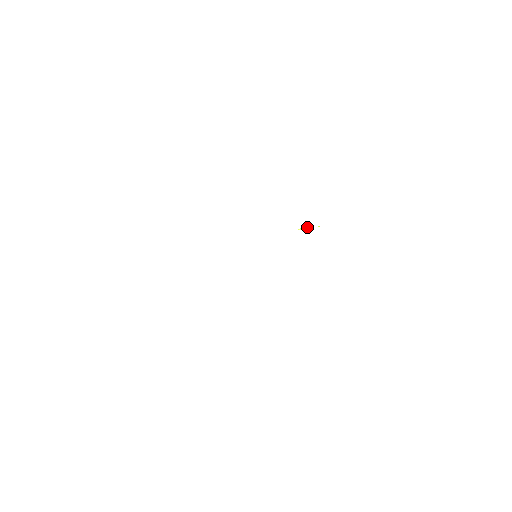
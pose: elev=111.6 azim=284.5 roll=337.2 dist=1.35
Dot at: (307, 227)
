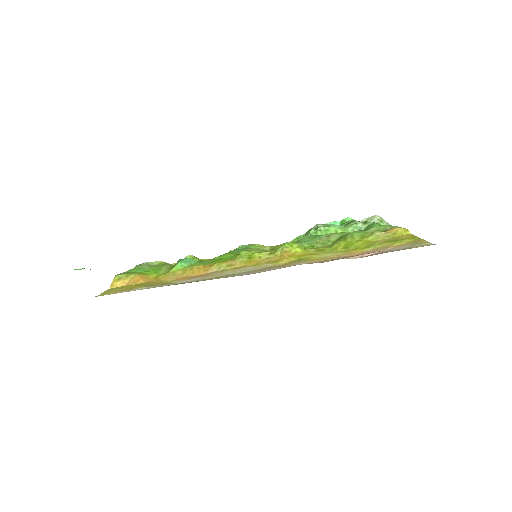
Dot at: (316, 249)
